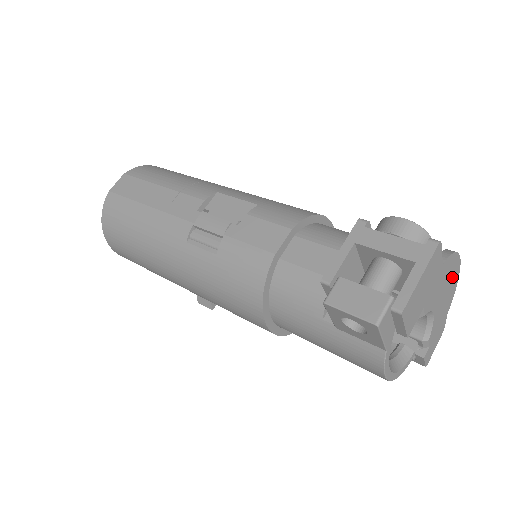
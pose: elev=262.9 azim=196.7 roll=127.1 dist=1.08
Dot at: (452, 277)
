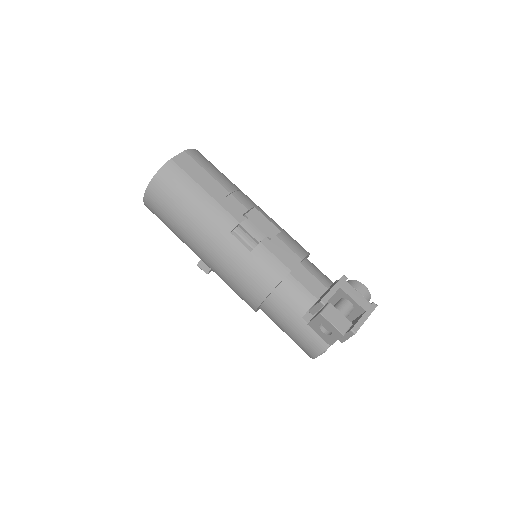
Dot at: occluded
